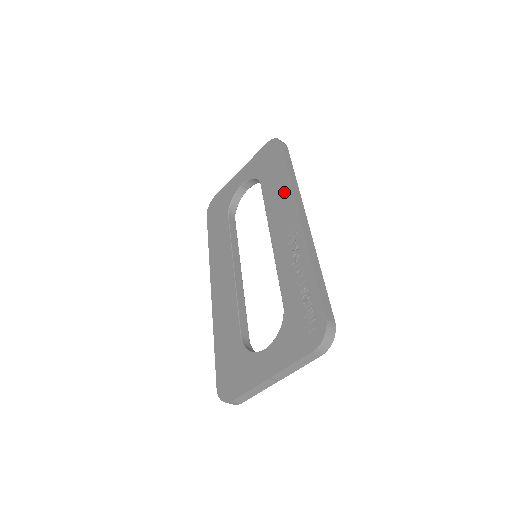
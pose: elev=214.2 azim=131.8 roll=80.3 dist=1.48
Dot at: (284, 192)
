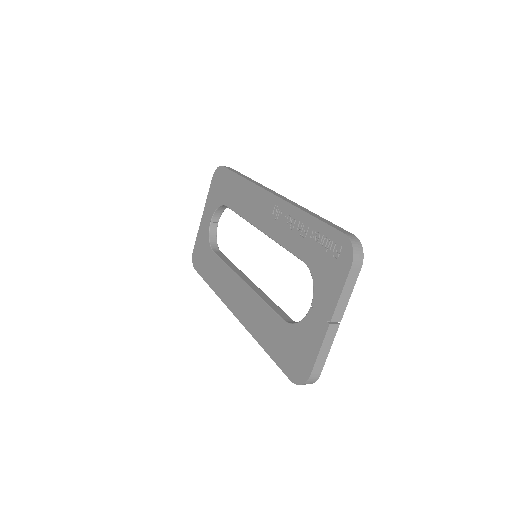
Dot at: (248, 191)
